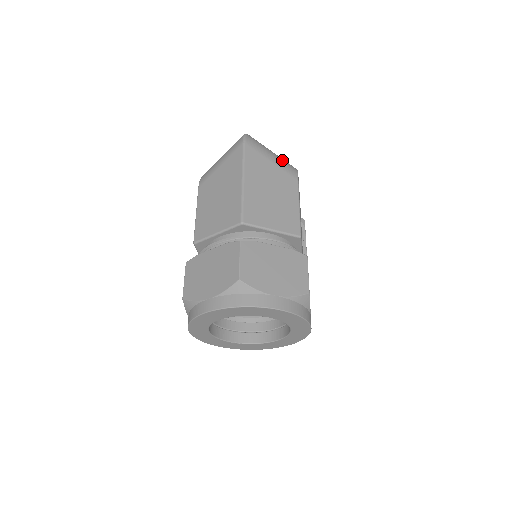
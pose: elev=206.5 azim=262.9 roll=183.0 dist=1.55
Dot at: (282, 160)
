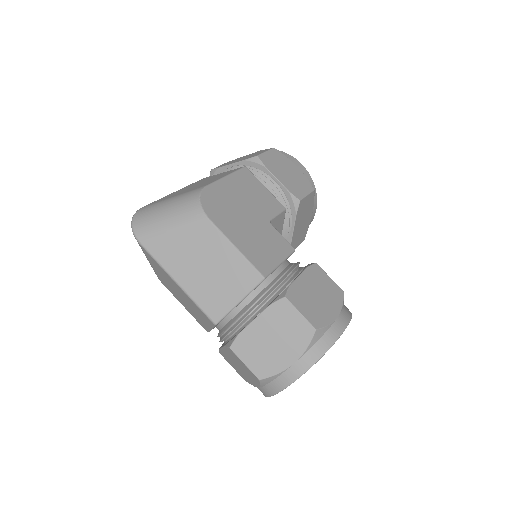
Dot at: (179, 213)
